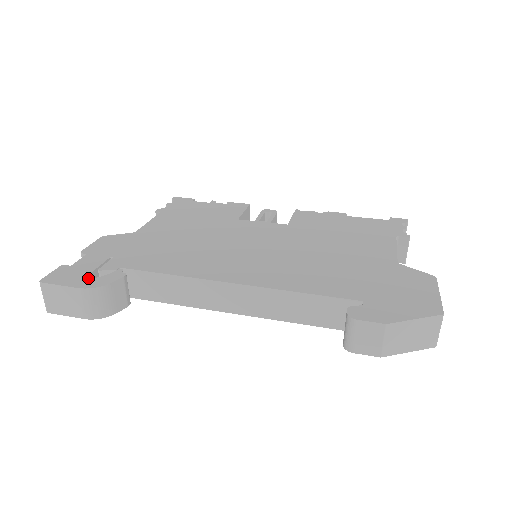
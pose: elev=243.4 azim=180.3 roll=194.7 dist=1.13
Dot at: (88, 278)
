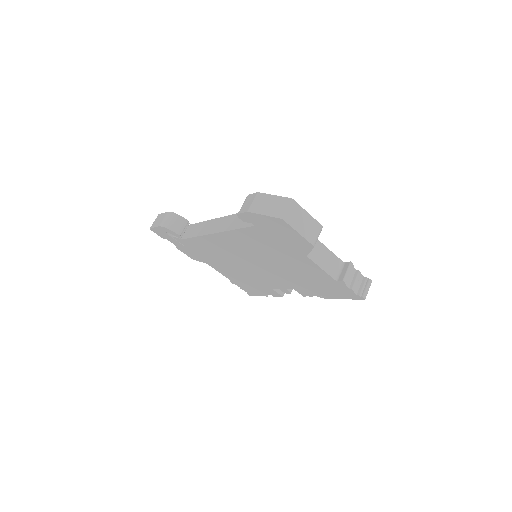
Dot at: occluded
